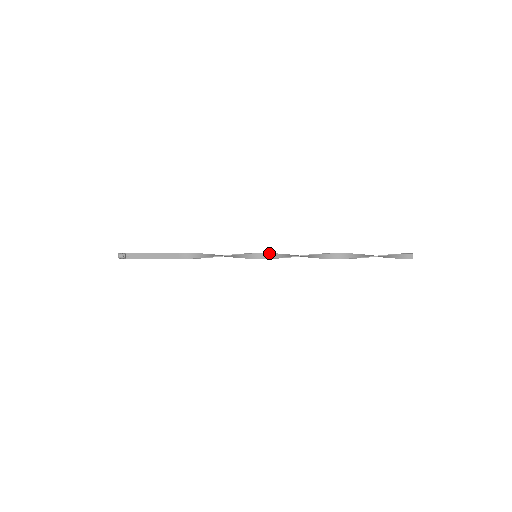
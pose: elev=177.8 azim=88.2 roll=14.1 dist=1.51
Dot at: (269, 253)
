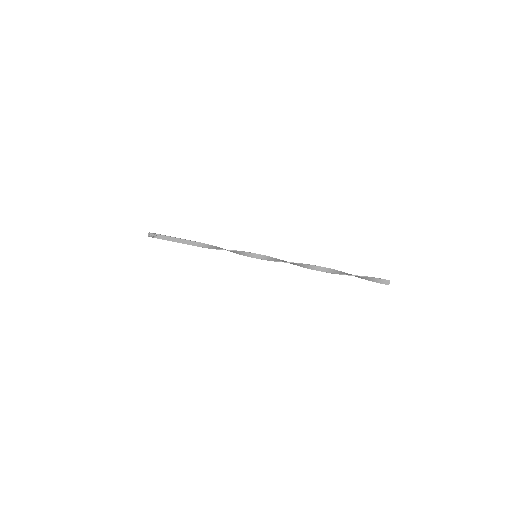
Dot at: (267, 256)
